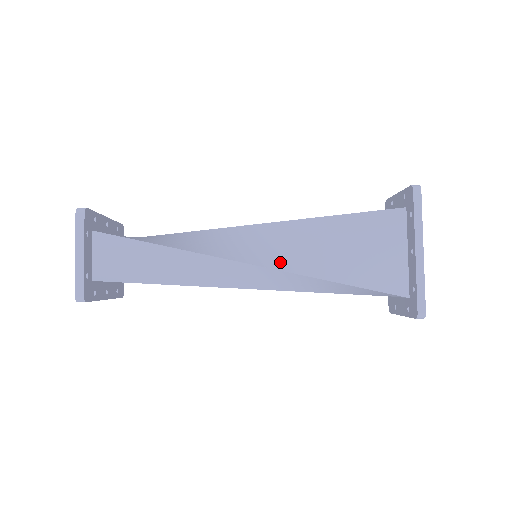
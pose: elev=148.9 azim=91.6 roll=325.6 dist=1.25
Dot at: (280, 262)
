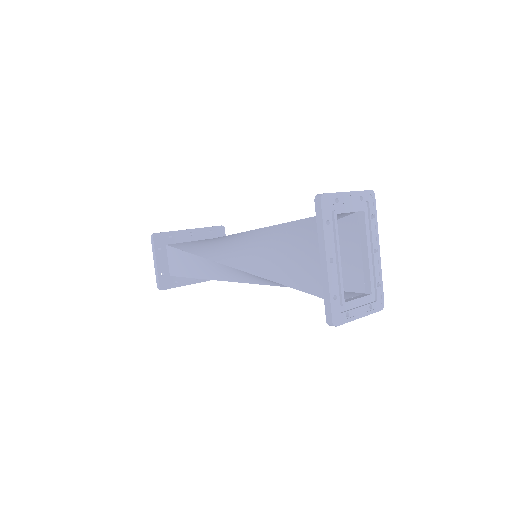
Dot at: (252, 265)
